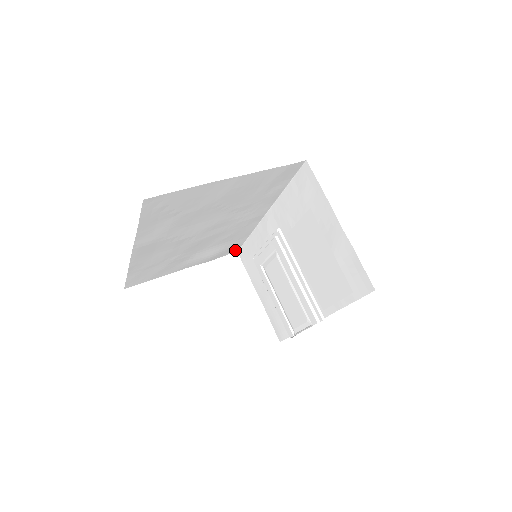
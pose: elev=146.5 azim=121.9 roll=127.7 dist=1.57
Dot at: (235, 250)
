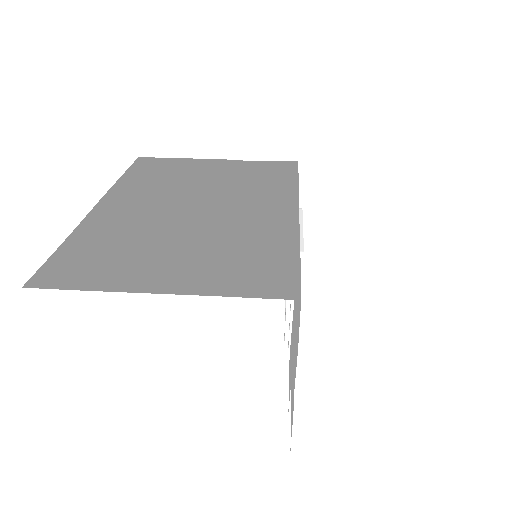
Dot at: (292, 163)
